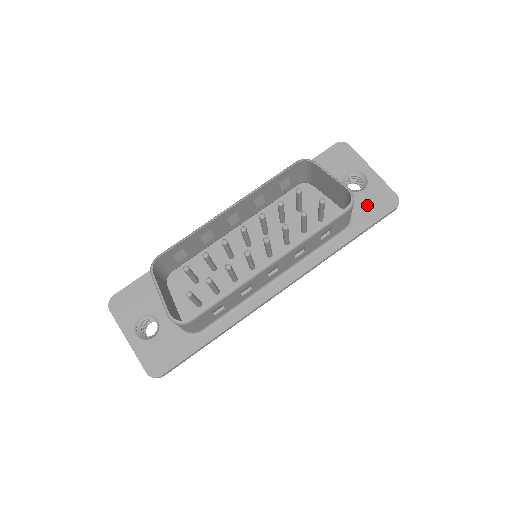
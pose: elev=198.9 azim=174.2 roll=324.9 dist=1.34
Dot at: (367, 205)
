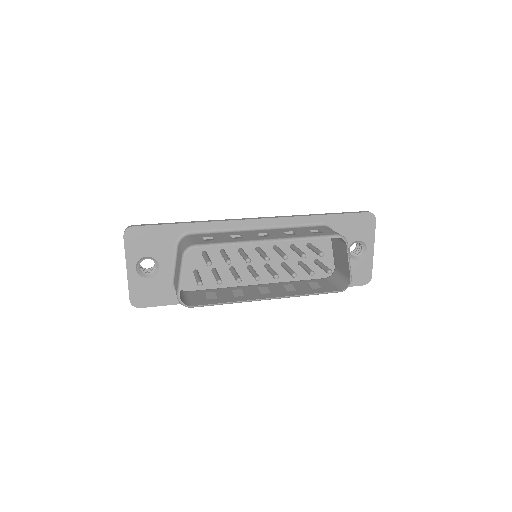
Dot at: occluded
